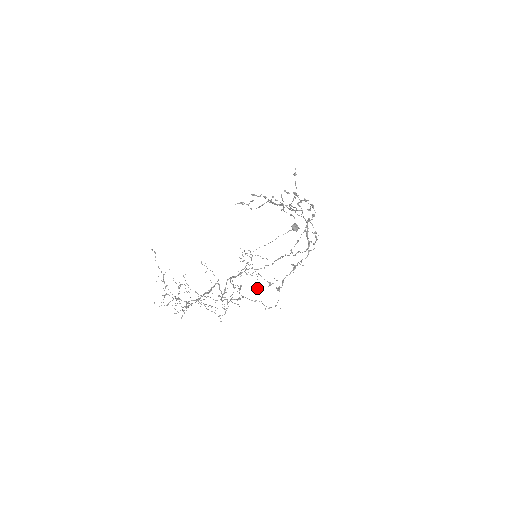
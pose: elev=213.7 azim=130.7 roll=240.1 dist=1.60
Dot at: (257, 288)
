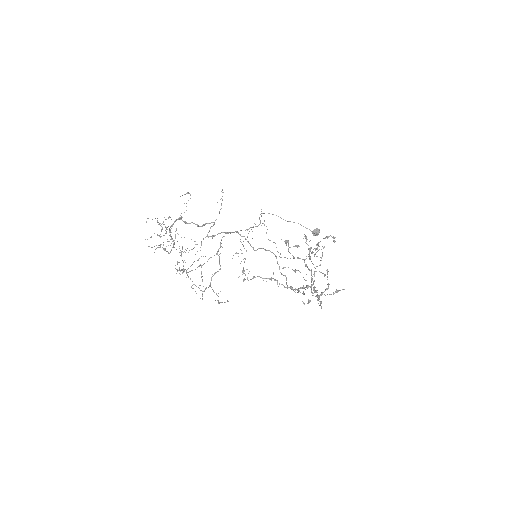
Dot at: (236, 253)
